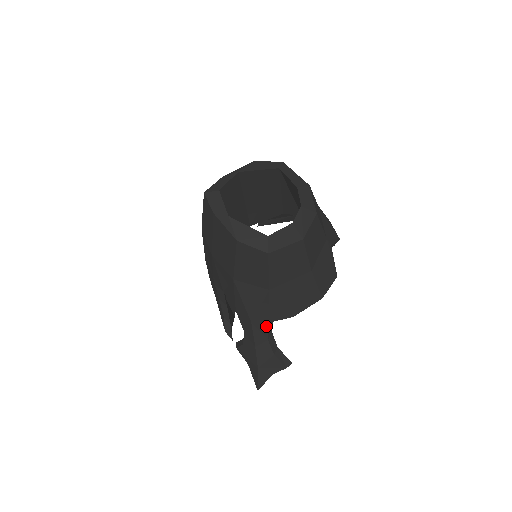
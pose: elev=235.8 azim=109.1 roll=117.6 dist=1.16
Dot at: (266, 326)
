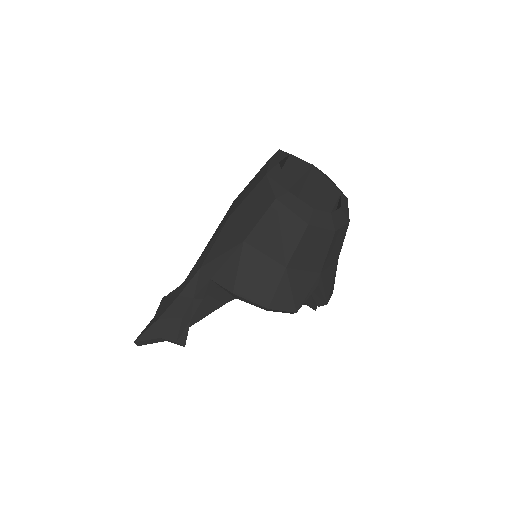
Dot at: (206, 281)
